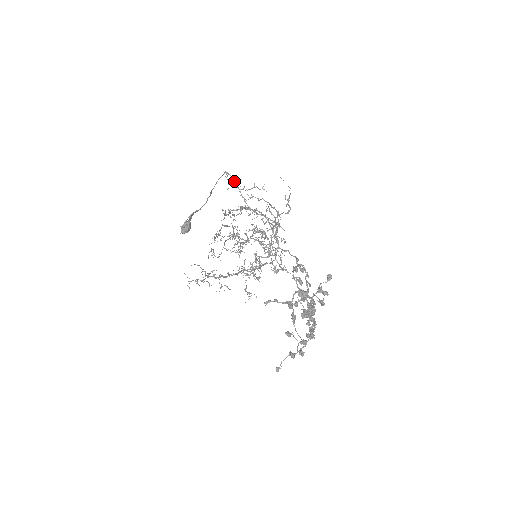
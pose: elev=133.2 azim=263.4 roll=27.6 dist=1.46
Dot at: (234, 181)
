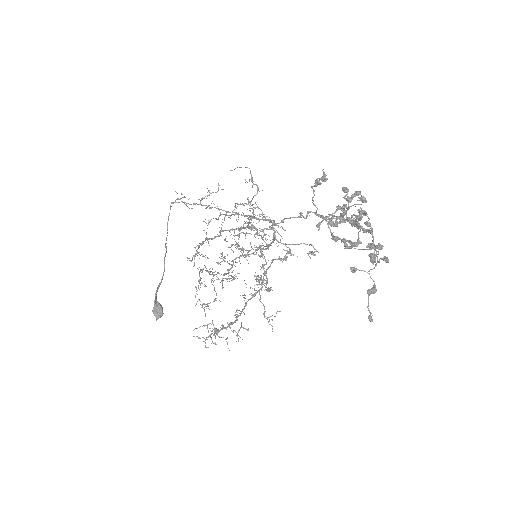
Dot at: (187, 203)
